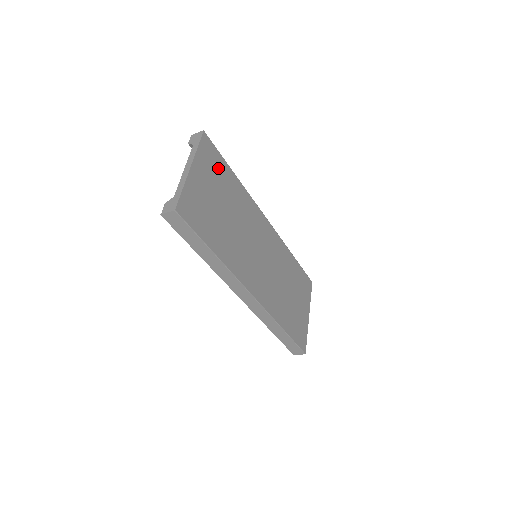
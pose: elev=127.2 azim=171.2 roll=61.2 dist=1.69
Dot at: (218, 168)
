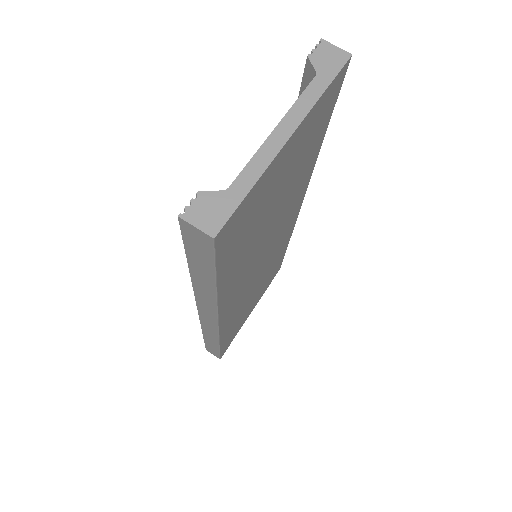
Dot at: (316, 131)
